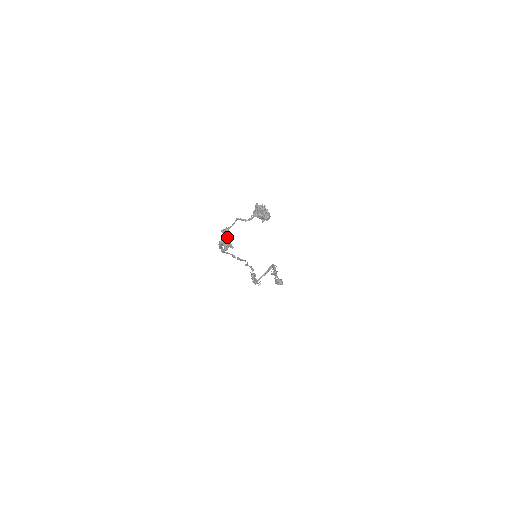
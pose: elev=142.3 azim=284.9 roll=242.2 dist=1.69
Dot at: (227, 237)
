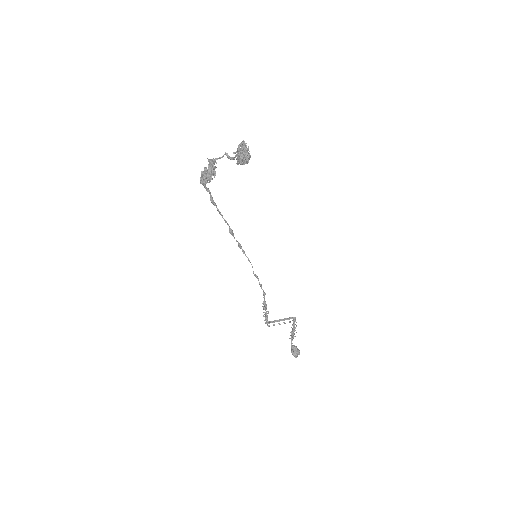
Dot at: (210, 170)
